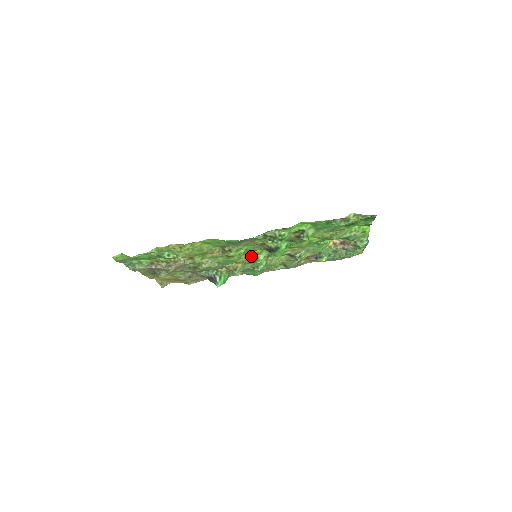
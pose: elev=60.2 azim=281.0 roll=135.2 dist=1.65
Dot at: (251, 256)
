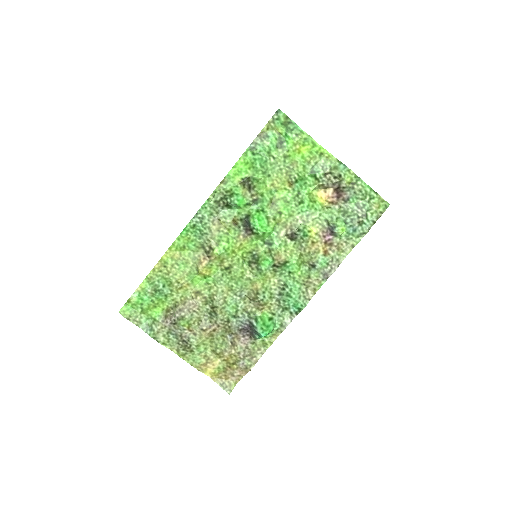
Dot at: (251, 259)
